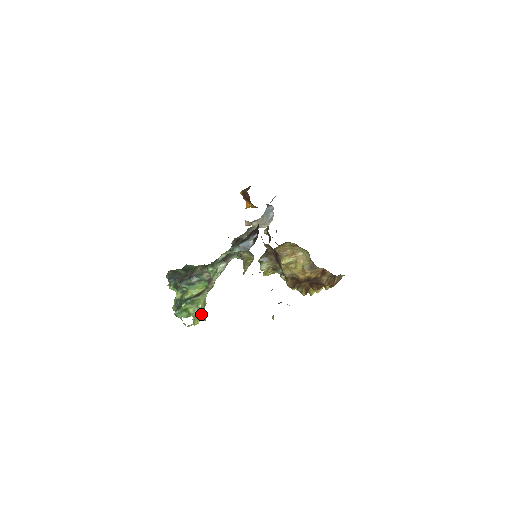
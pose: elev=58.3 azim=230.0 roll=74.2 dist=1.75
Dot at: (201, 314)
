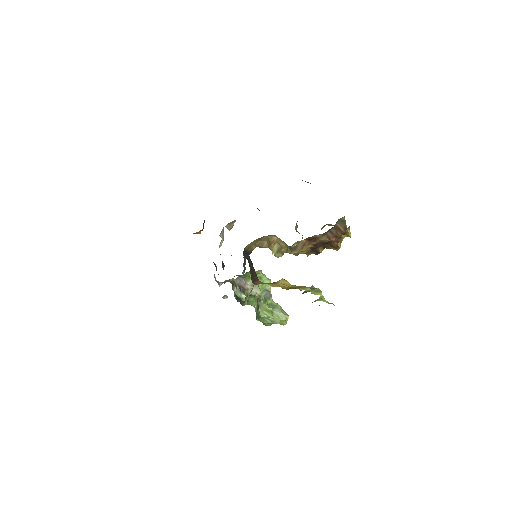
Dot at: (276, 319)
